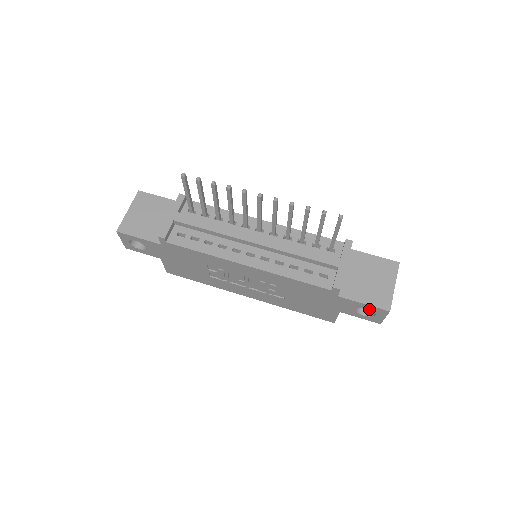
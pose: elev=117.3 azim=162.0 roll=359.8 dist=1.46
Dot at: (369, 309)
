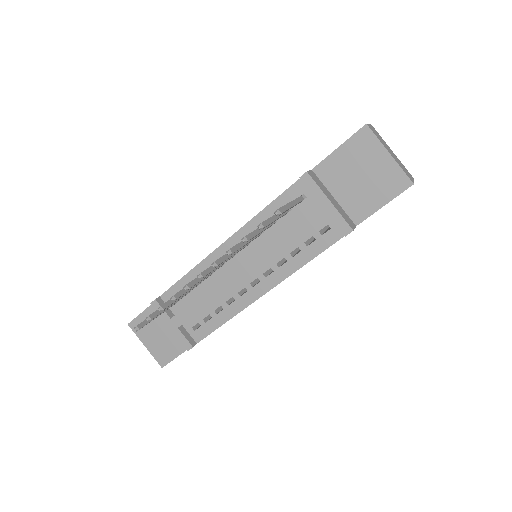
Dot at: occluded
